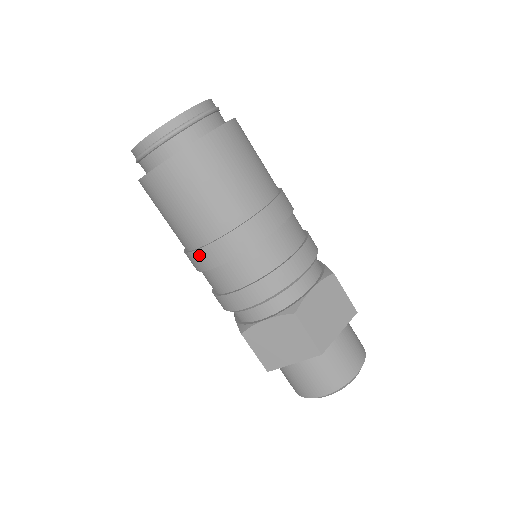
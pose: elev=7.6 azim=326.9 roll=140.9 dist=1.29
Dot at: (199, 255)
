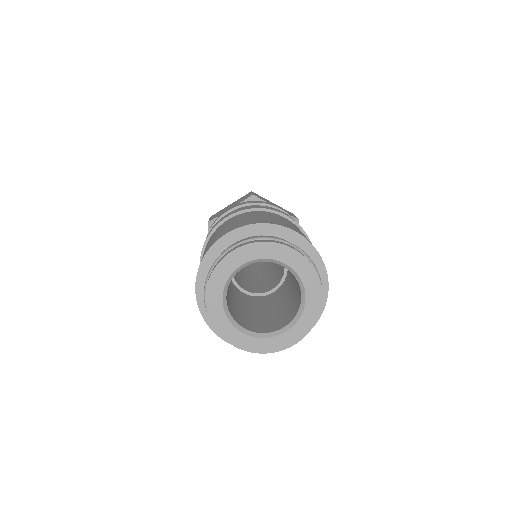
Dot at: occluded
